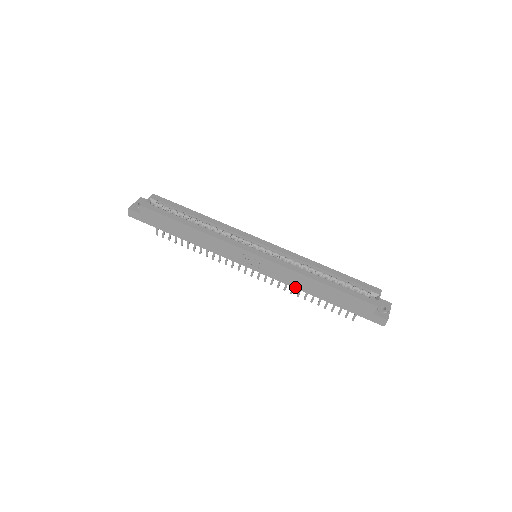
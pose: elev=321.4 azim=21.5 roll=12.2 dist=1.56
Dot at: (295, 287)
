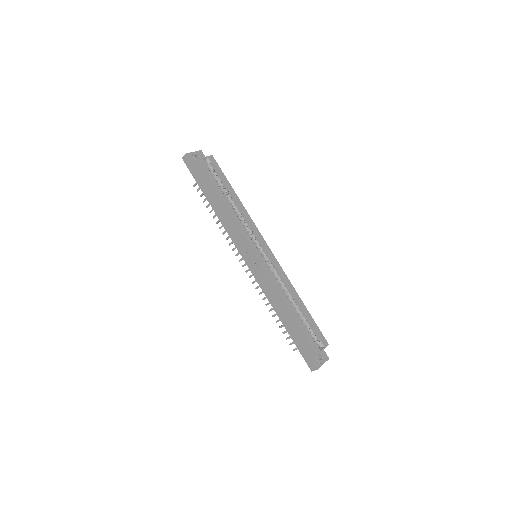
Dot at: (268, 299)
